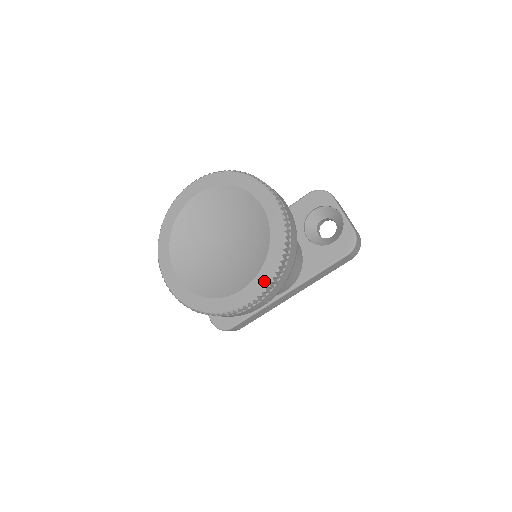
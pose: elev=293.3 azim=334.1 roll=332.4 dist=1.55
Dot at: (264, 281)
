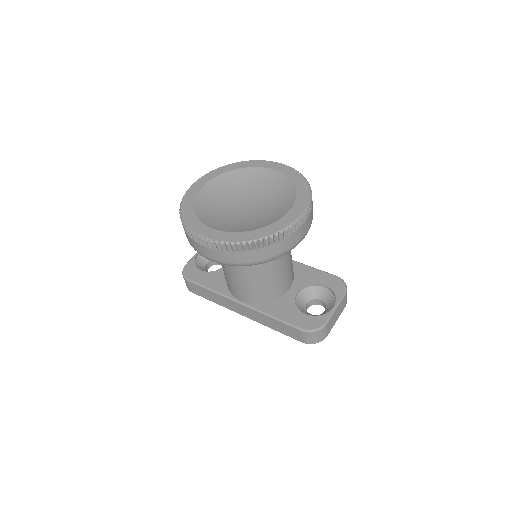
Dot at: (229, 238)
